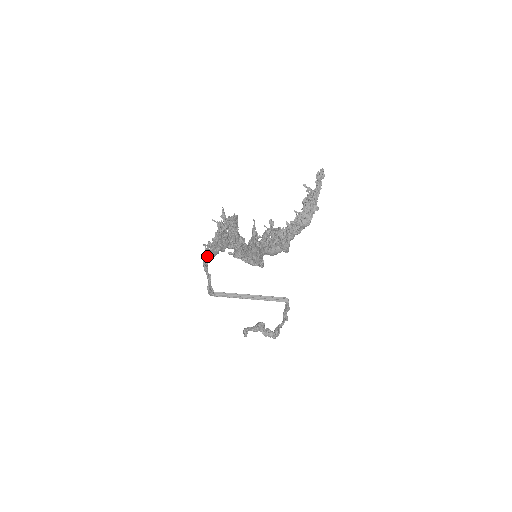
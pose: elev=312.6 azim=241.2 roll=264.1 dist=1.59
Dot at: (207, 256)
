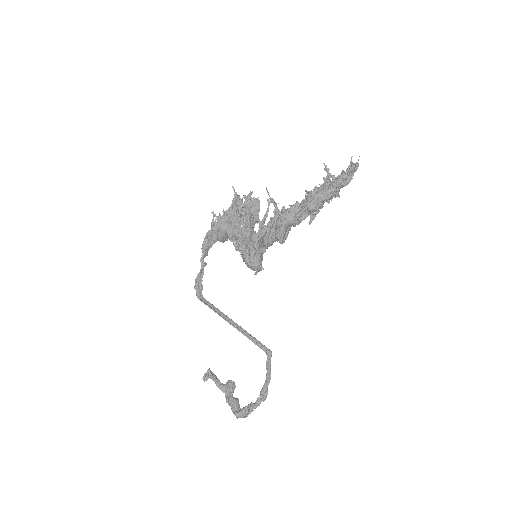
Dot at: (212, 232)
